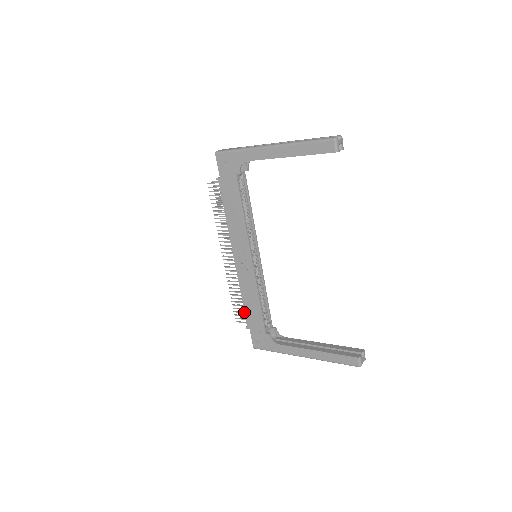
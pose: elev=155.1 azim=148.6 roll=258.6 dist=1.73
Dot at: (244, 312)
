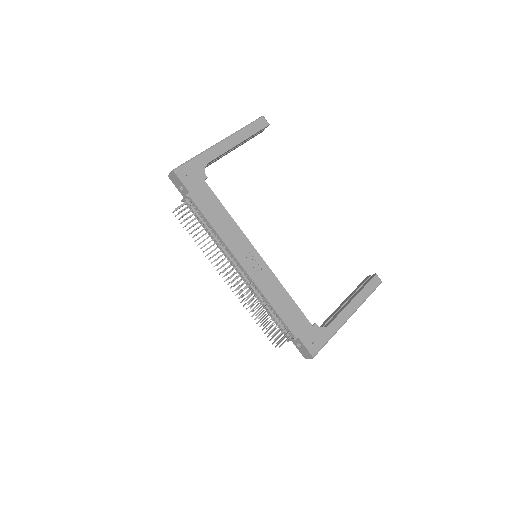
Dot at: (283, 322)
